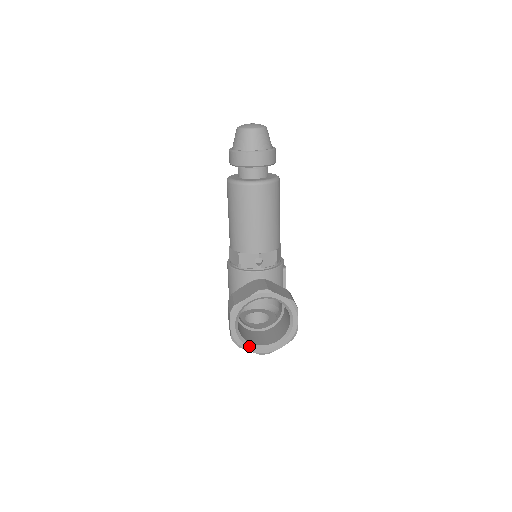
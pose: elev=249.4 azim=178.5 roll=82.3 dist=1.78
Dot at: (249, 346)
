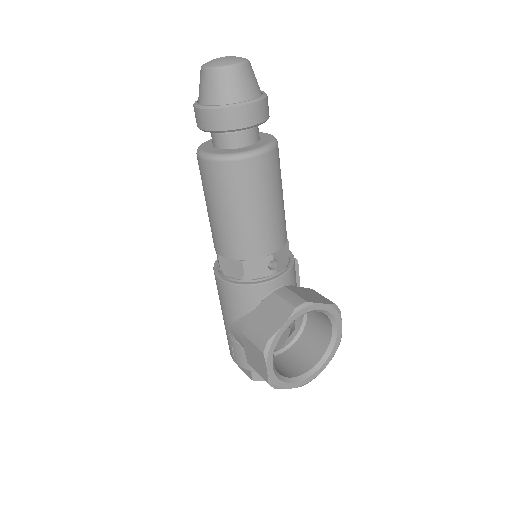
Dot at: (291, 383)
